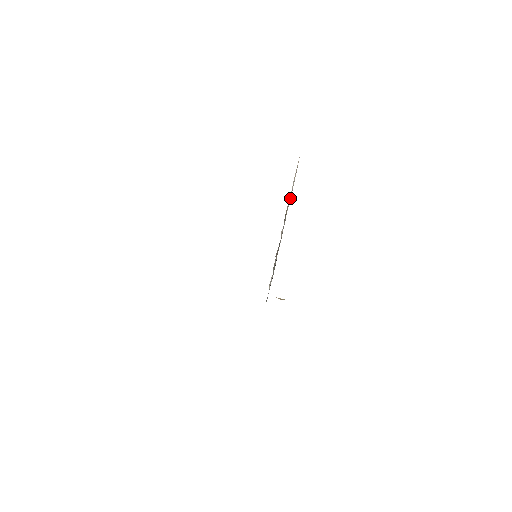
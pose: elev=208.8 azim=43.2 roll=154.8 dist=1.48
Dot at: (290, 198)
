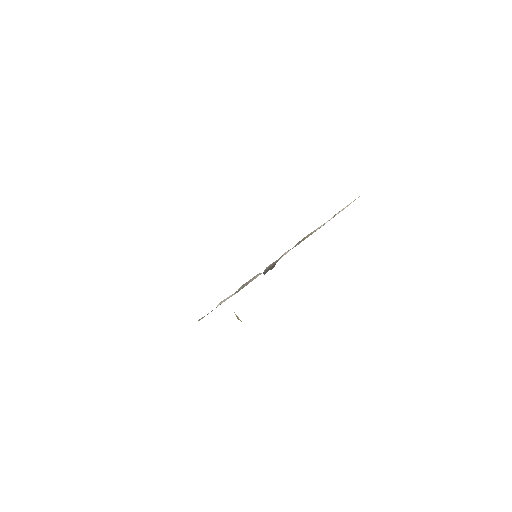
Dot at: (323, 225)
